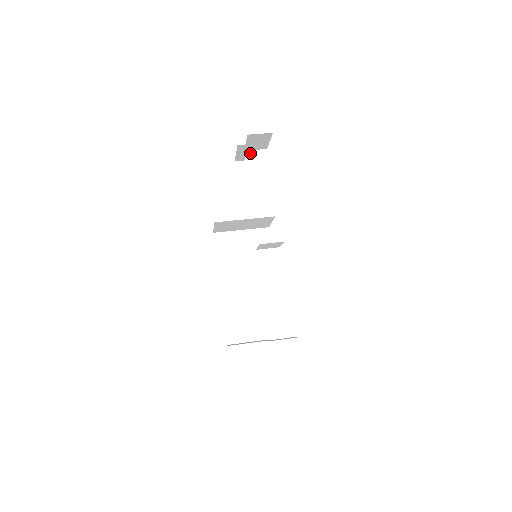
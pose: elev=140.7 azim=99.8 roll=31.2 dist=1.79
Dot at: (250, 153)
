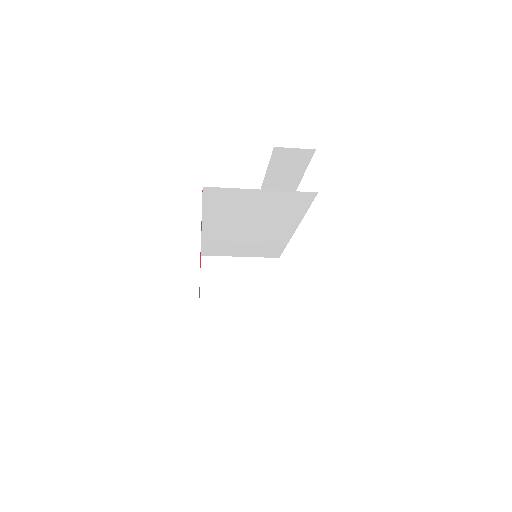
Dot at: occluded
